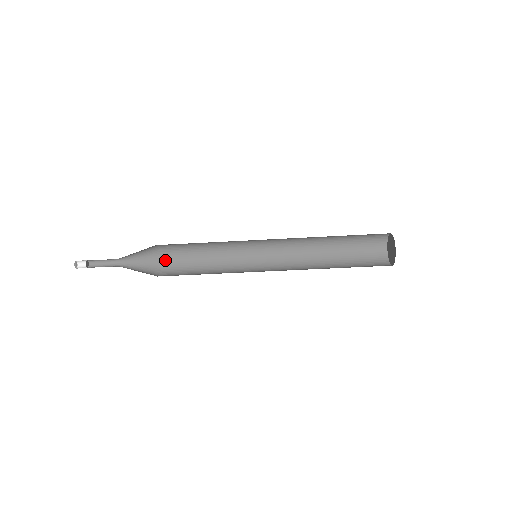
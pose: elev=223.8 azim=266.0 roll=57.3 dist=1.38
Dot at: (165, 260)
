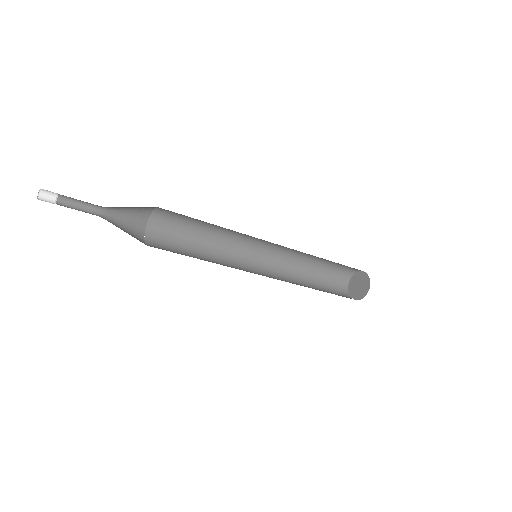
Dot at: (149, 239)
